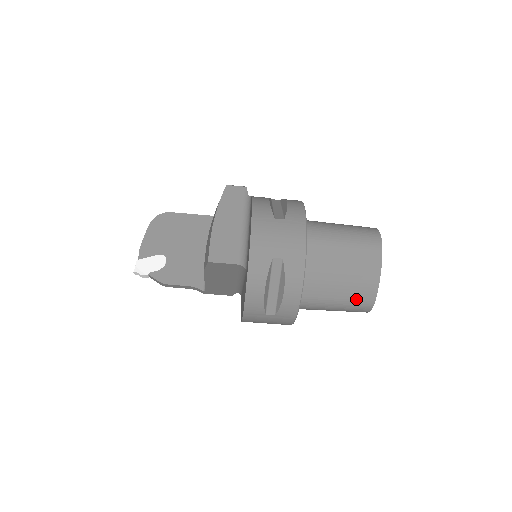
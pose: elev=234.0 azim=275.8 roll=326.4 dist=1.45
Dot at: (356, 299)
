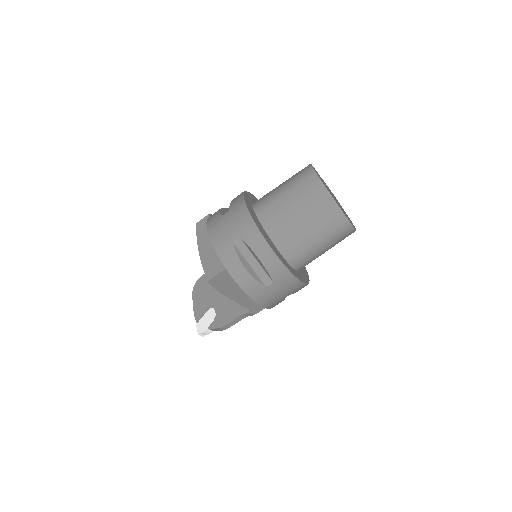
Dot at: (328, 225)
